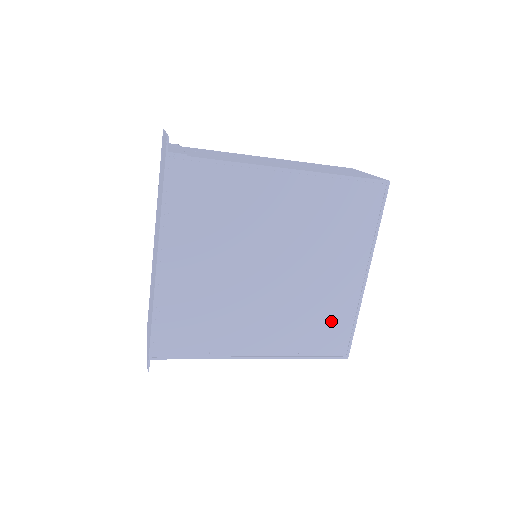
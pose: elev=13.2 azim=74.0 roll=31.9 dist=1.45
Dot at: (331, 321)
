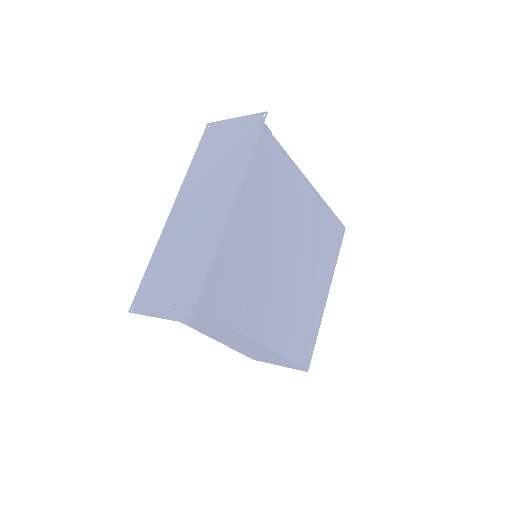
Dot at: (306, 328)
